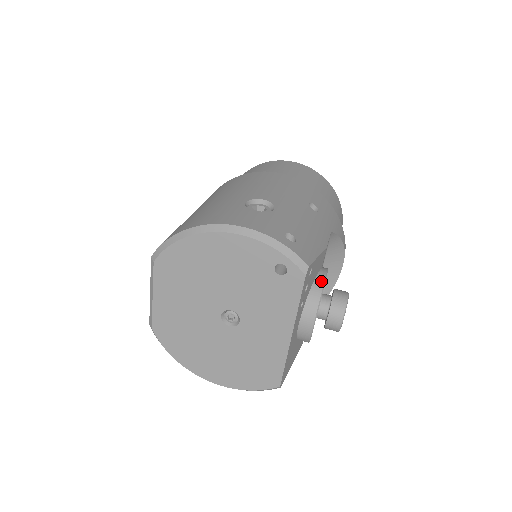
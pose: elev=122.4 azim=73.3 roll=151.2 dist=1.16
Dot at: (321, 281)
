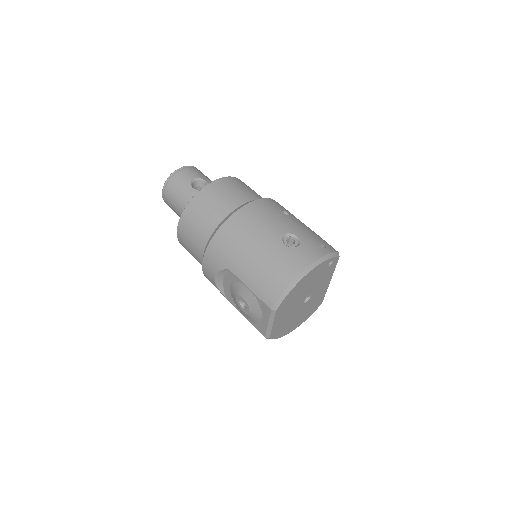
Dot at: occluded
